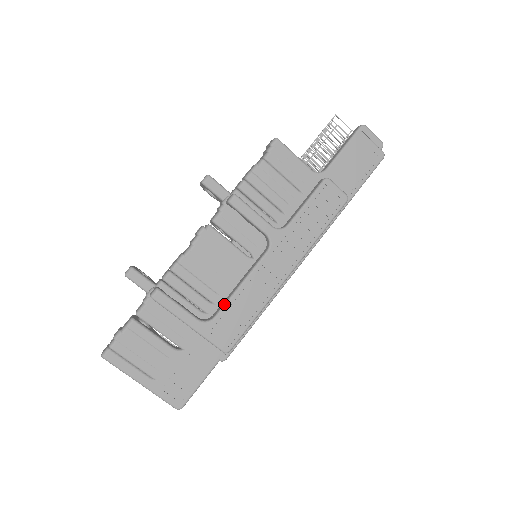
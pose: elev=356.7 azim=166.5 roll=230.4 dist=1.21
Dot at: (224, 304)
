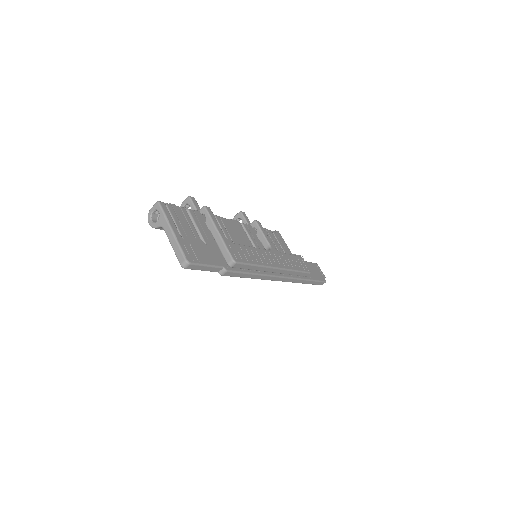
Dot at: occluded
